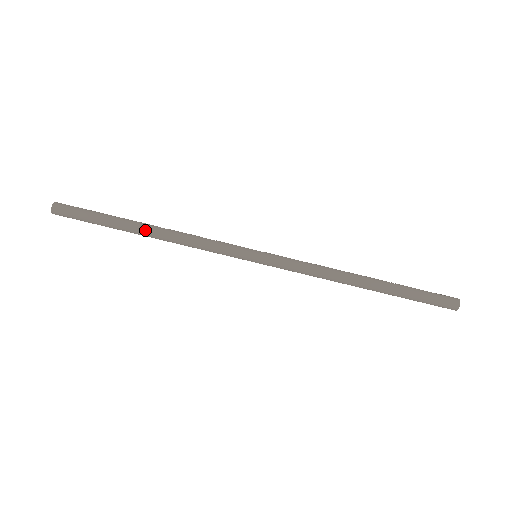
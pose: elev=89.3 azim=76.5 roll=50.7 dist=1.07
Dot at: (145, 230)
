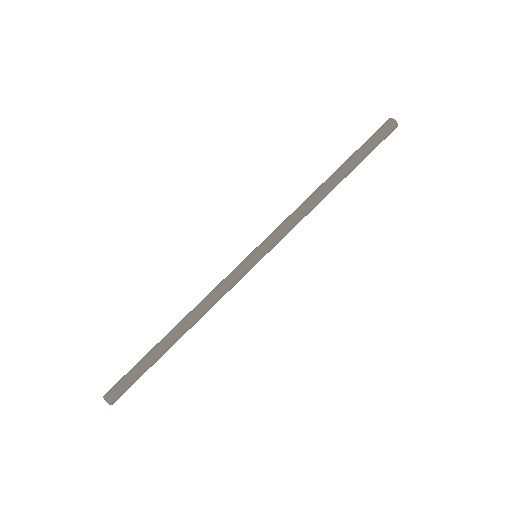
Dot at: (175, 332)
